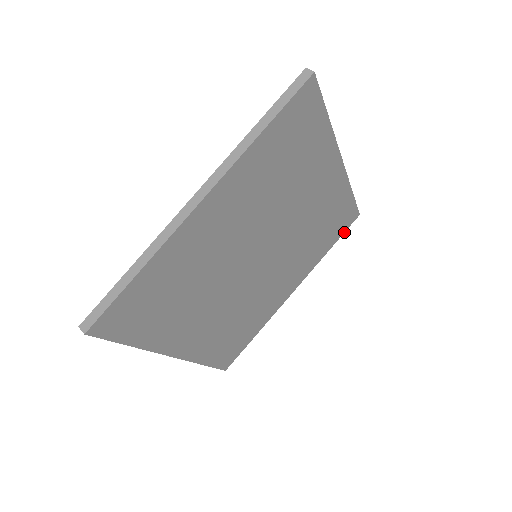
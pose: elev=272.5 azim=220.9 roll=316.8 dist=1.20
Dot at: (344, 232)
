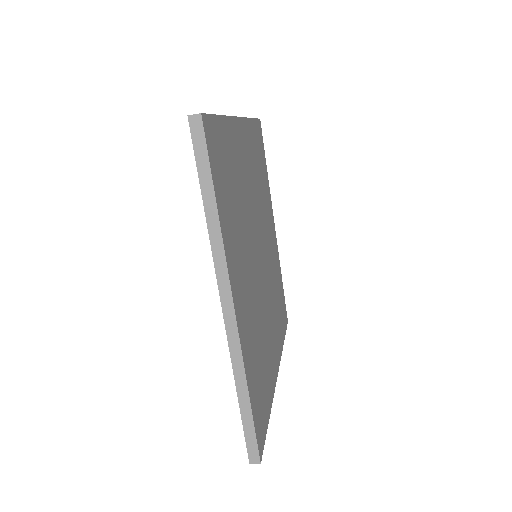
Dot at: (263, 145)
